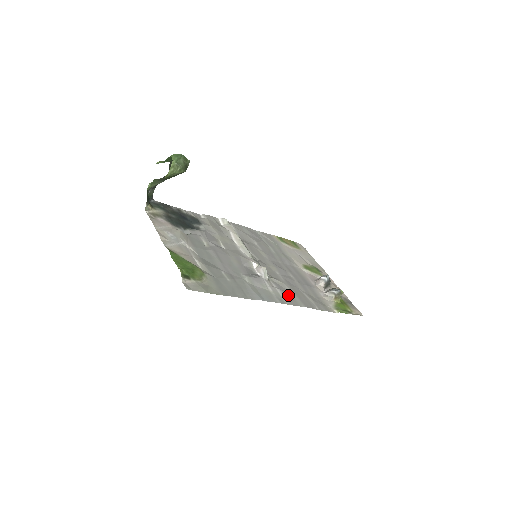
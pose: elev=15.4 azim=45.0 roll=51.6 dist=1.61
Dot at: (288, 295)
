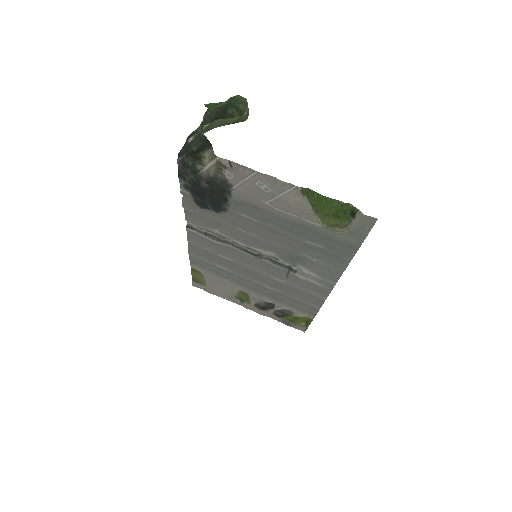
Dot at: (313, 288)
